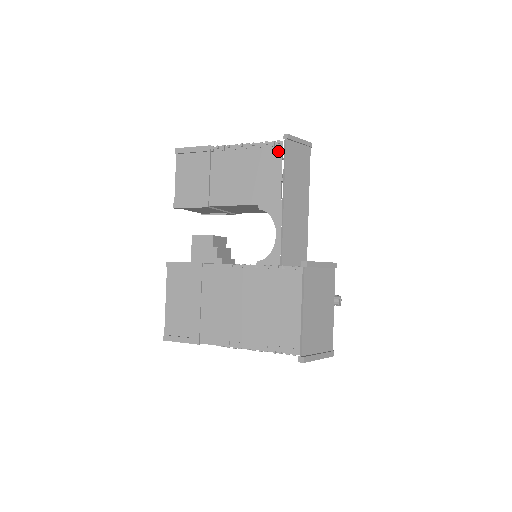
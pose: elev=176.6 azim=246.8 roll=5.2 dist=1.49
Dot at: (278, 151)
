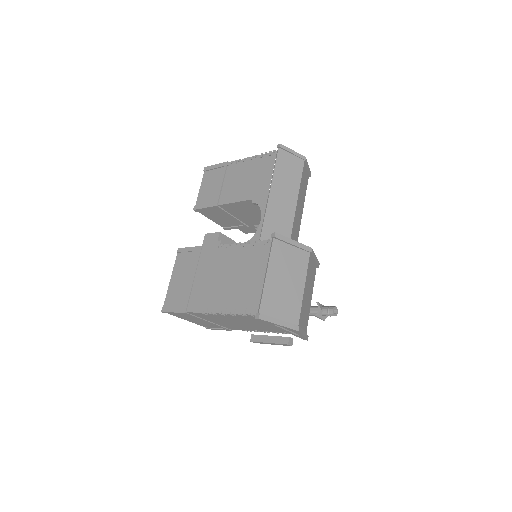
Dot at: (273, 158)
